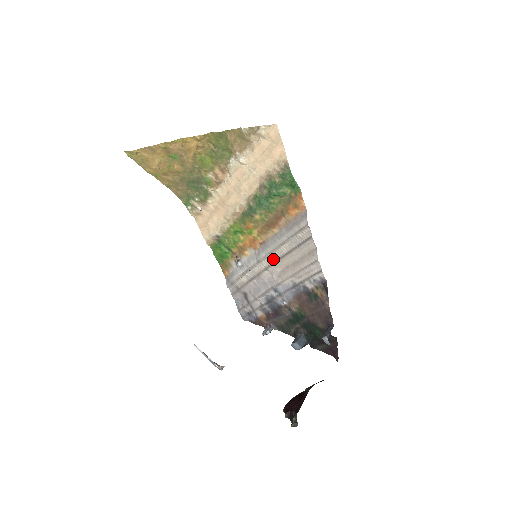
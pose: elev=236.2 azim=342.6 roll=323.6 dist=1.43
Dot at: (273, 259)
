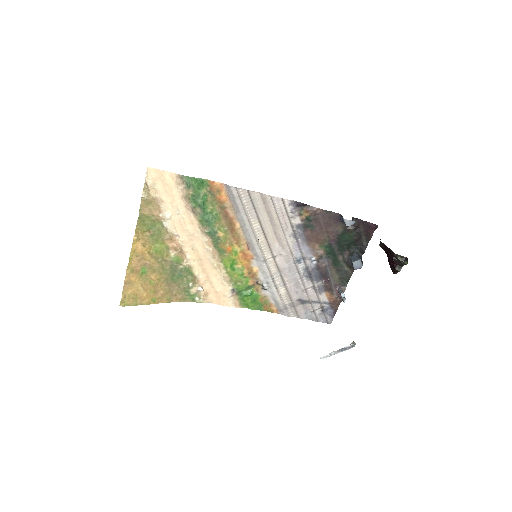
Dot at: (264, 243)
